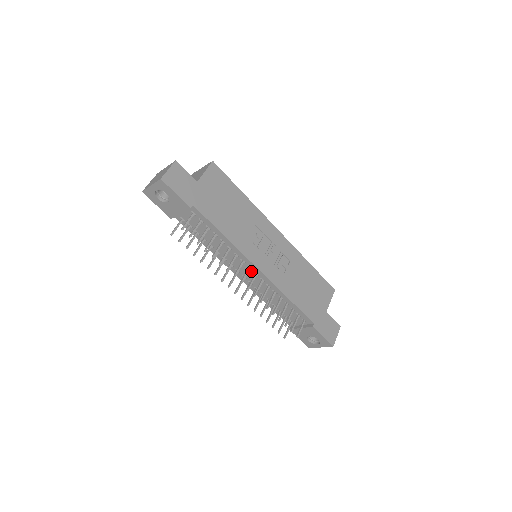
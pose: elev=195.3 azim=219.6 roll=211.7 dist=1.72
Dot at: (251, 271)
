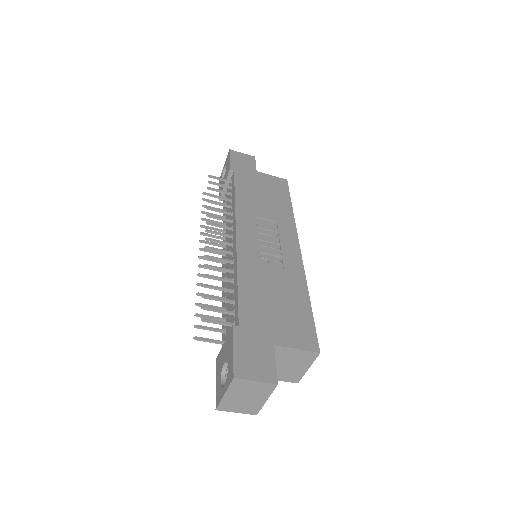
Dot at: occluded
